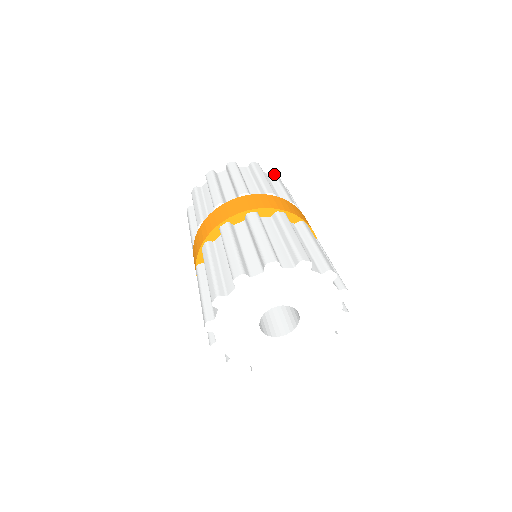
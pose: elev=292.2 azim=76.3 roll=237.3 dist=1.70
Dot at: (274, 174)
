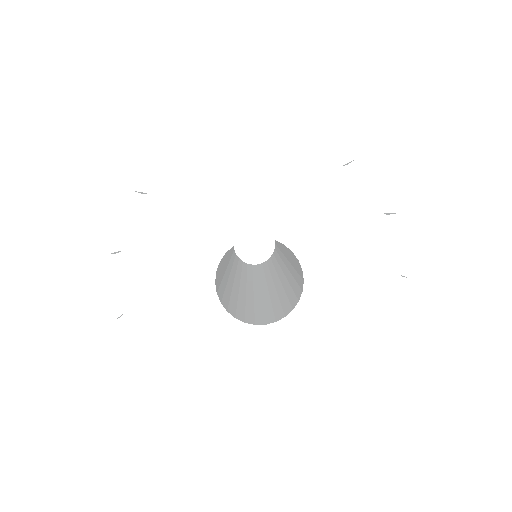
Dot at: occluded
